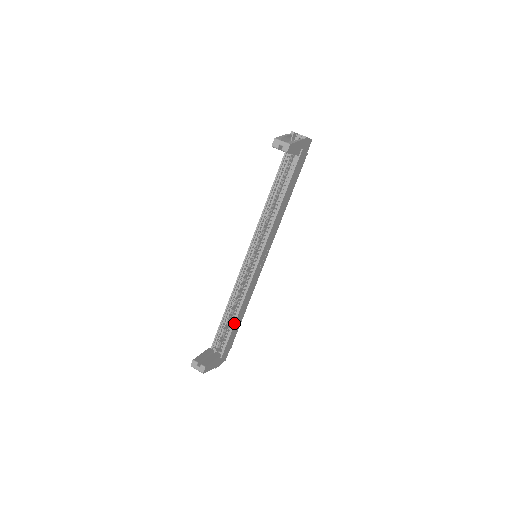
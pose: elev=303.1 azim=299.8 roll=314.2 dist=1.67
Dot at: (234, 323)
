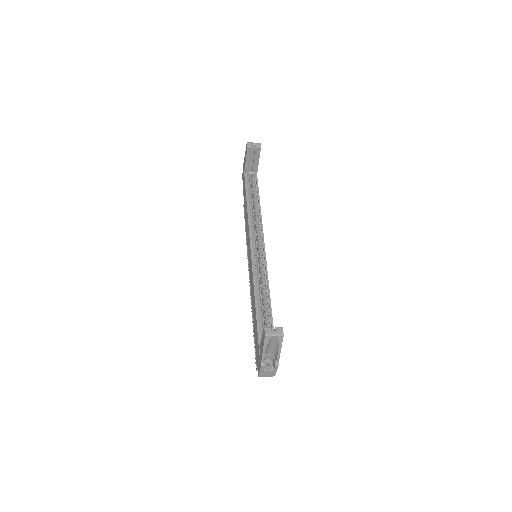
Dot at: (271, 311)
